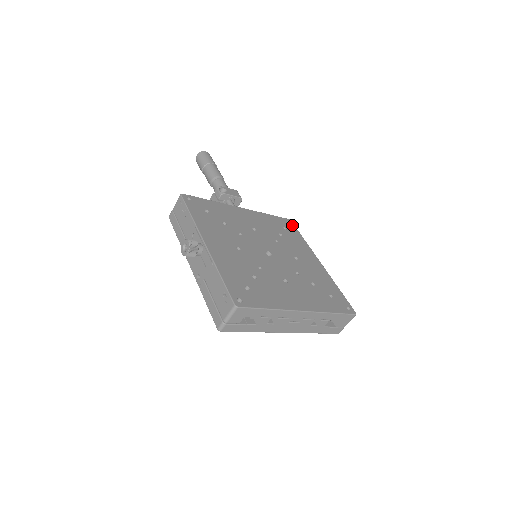
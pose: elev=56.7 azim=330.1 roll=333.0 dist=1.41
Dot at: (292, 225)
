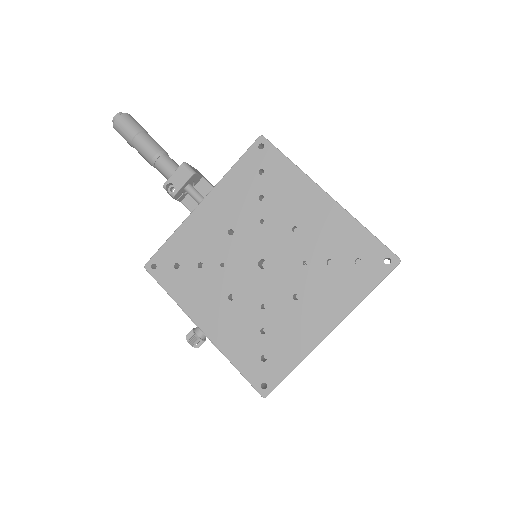
Dot at: (267, 148)
